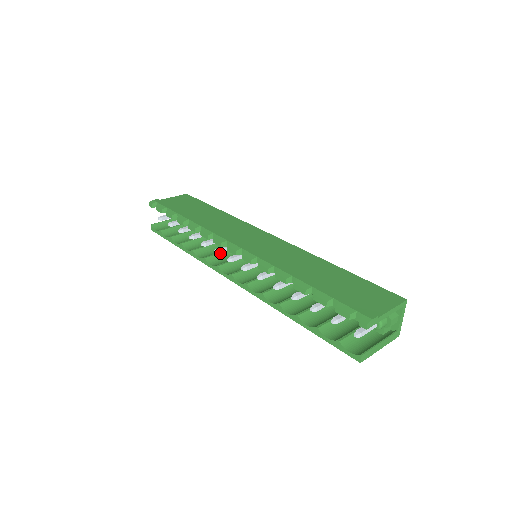
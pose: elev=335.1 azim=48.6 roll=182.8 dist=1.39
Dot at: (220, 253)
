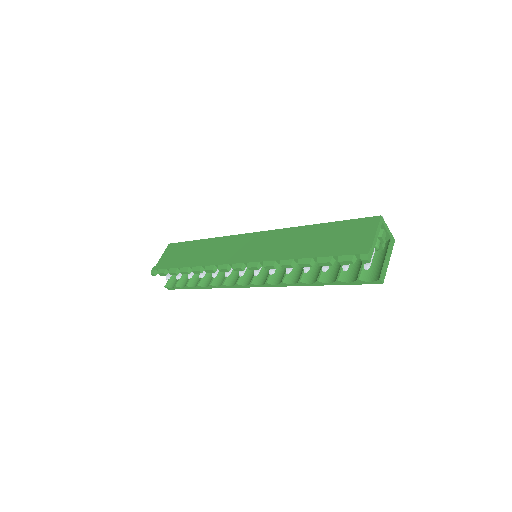
Dot at: occluded
